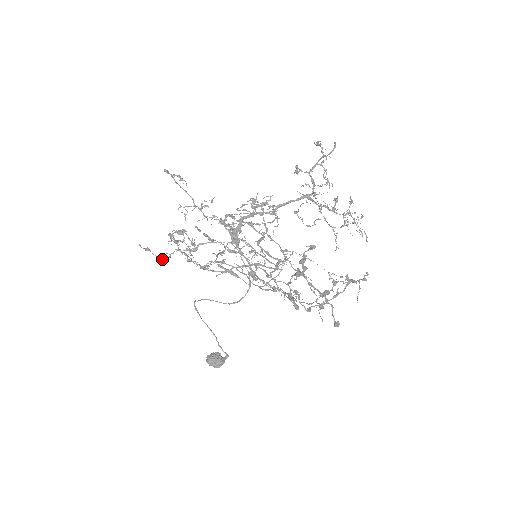
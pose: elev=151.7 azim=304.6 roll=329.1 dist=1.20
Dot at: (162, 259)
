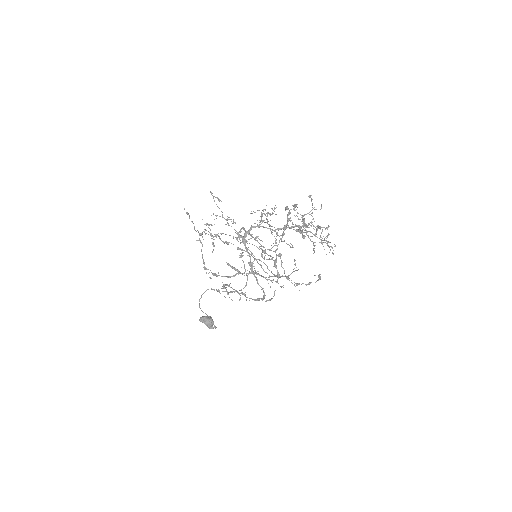
Dot at: (194, 226)
